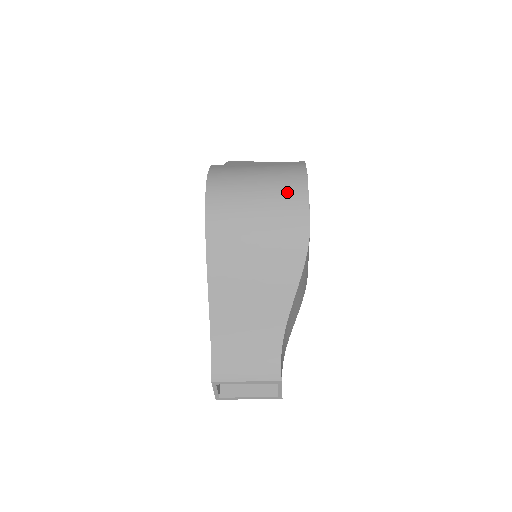
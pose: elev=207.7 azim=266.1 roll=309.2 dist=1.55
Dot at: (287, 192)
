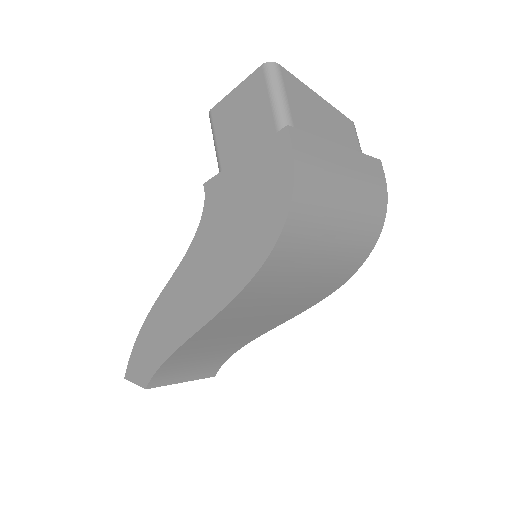
Dot at: (362, 238)
